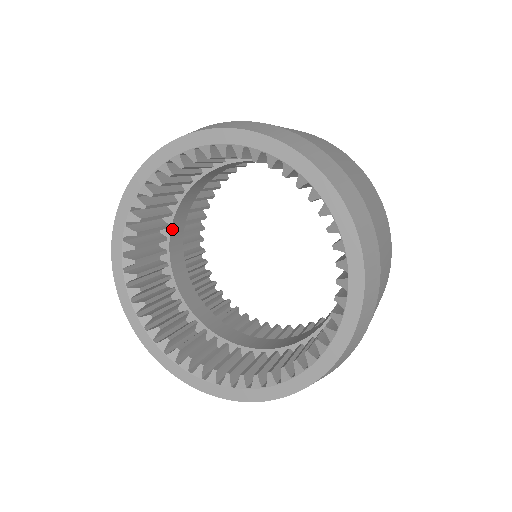
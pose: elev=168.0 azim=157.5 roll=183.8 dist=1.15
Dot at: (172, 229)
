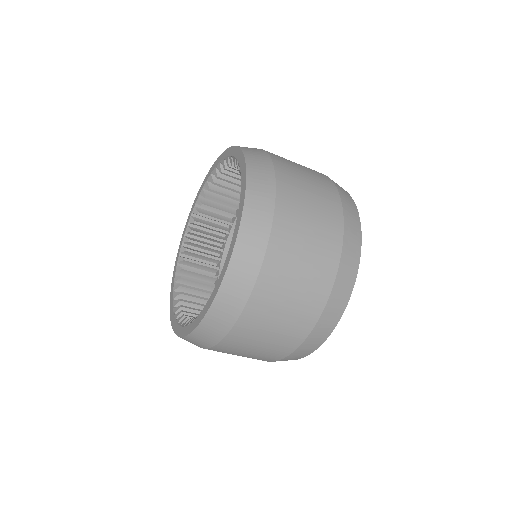
Dot at: (225, 253)
